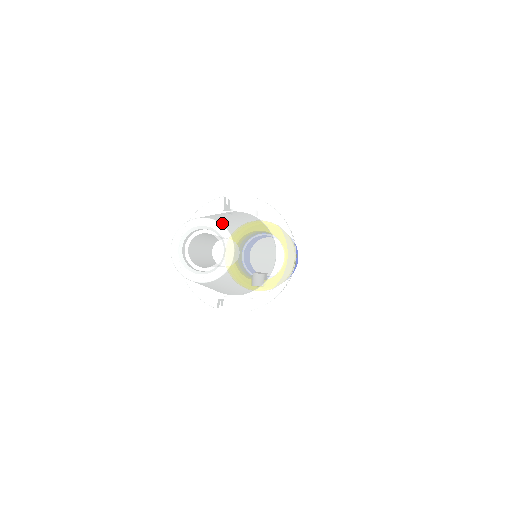
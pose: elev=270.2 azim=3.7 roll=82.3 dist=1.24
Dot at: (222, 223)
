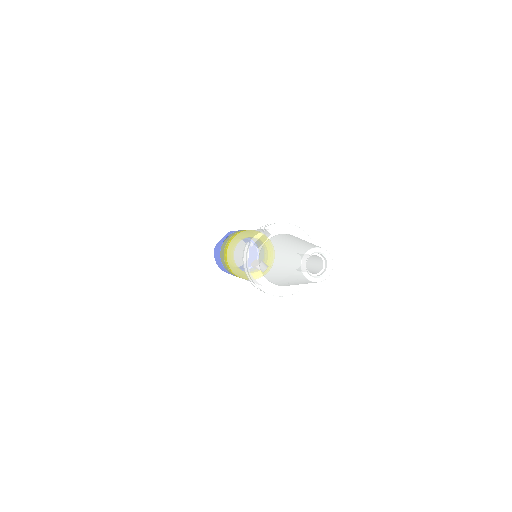
Dot at: (312, 247)
